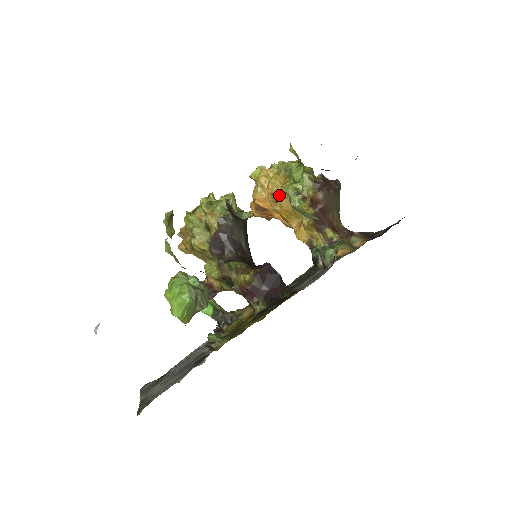
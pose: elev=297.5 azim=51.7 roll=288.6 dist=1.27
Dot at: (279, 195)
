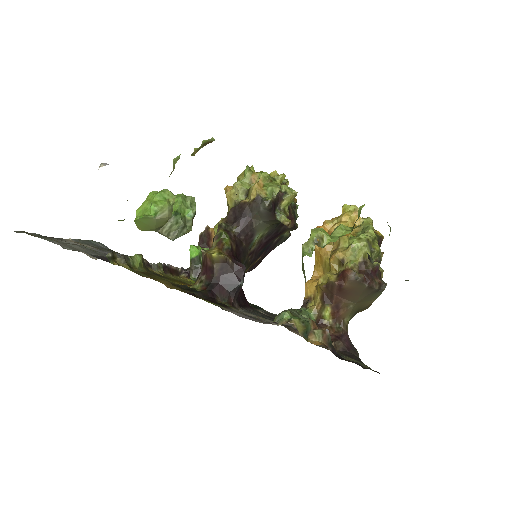
Dot at: occluded
